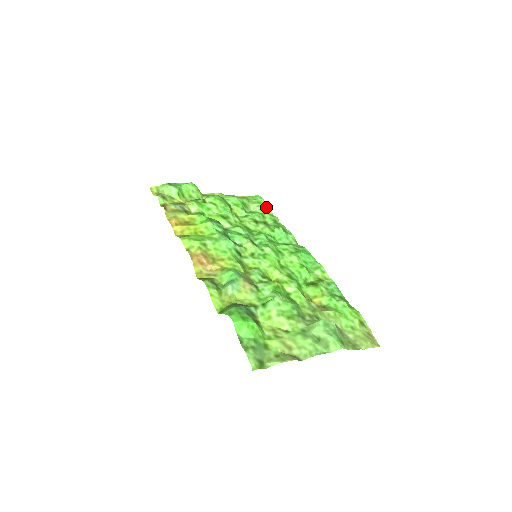
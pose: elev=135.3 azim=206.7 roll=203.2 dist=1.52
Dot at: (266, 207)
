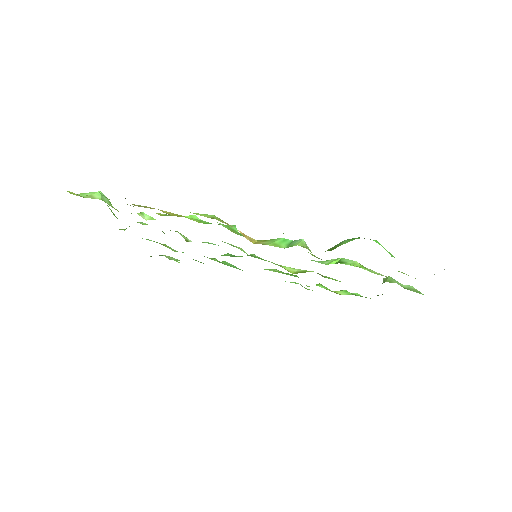
Dot at: (176, 261)
